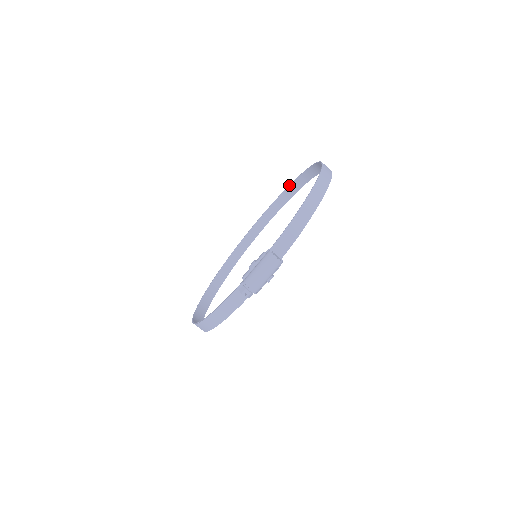
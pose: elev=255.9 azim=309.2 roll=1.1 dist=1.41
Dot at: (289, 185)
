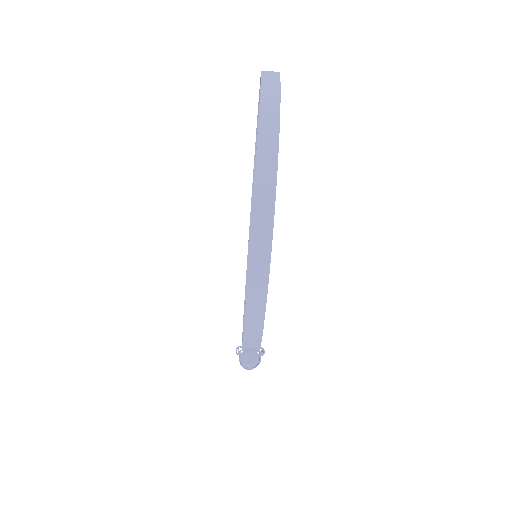
Dot at: occluded
